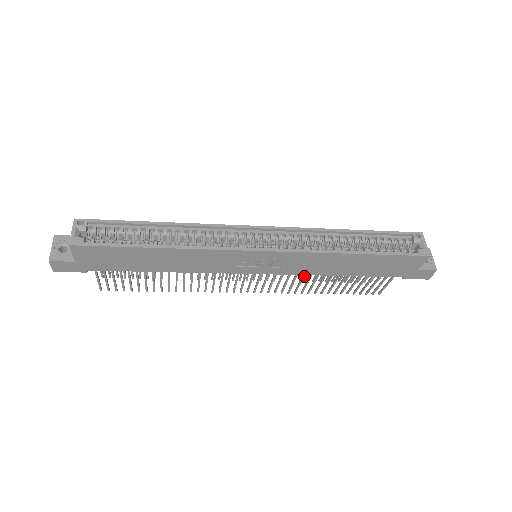
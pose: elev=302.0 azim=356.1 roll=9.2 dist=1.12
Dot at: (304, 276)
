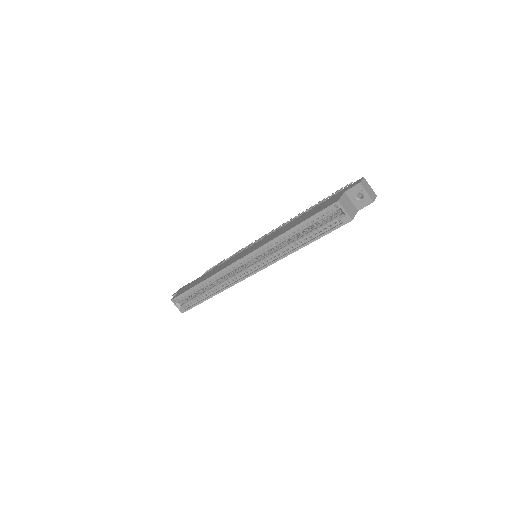
Dot at: occluded
